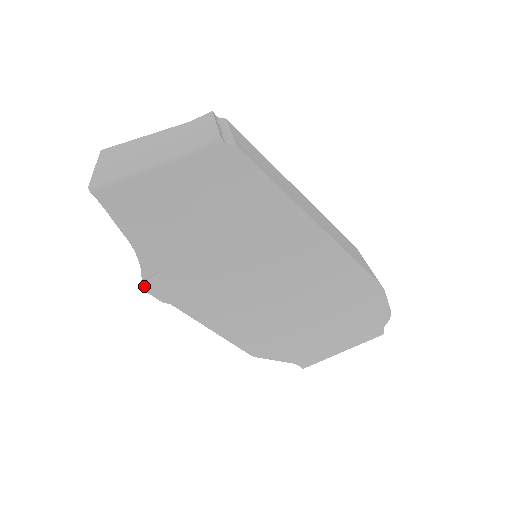
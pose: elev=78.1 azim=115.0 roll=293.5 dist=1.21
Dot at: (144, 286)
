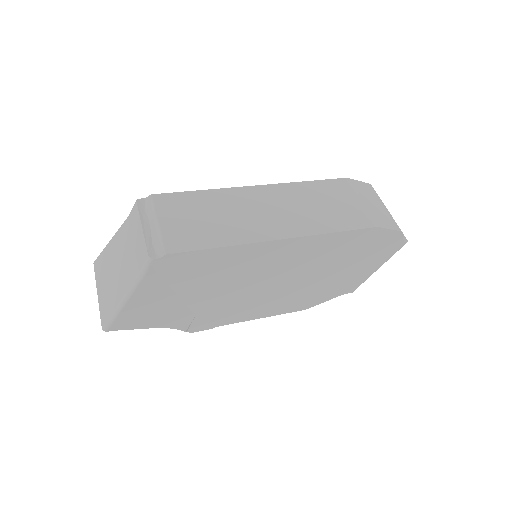
Dot at: (190, 331)
